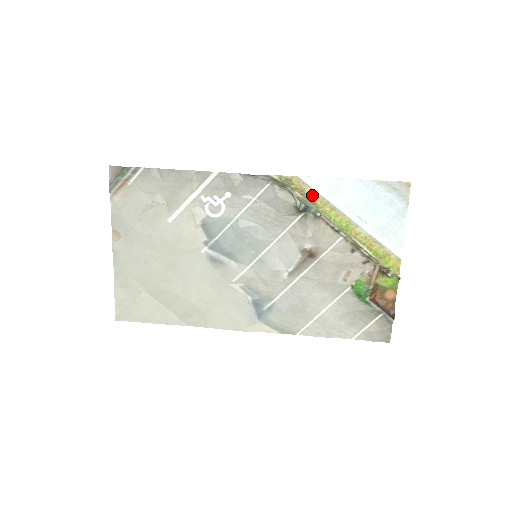
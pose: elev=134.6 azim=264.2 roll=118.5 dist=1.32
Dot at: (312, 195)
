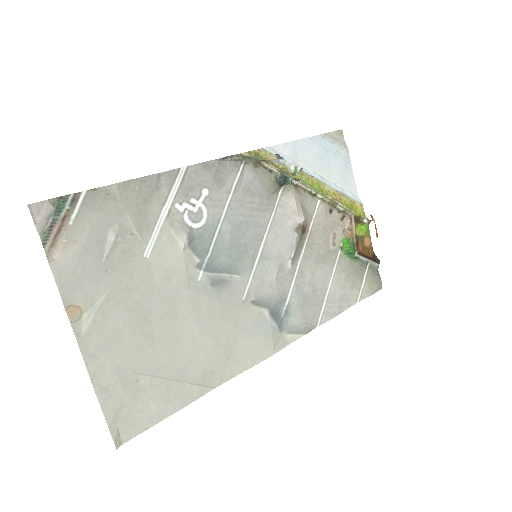
Dot at: (281, 165)
